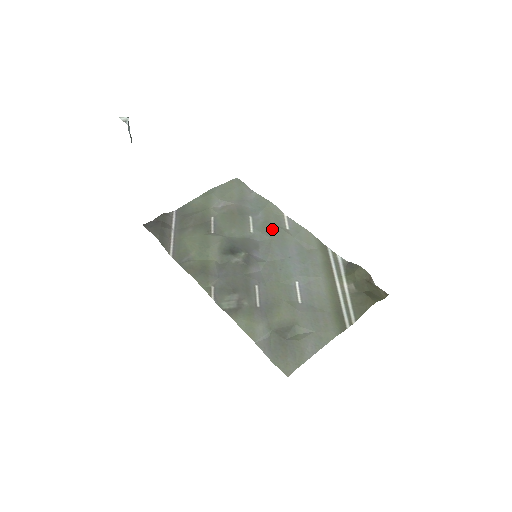
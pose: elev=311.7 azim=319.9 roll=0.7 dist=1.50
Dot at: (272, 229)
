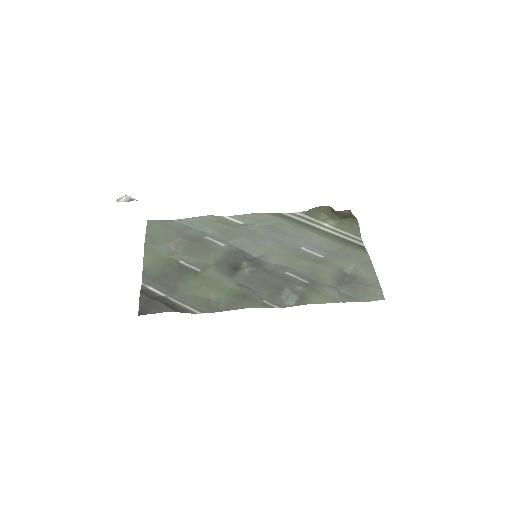
Dot at: (234, 232)
